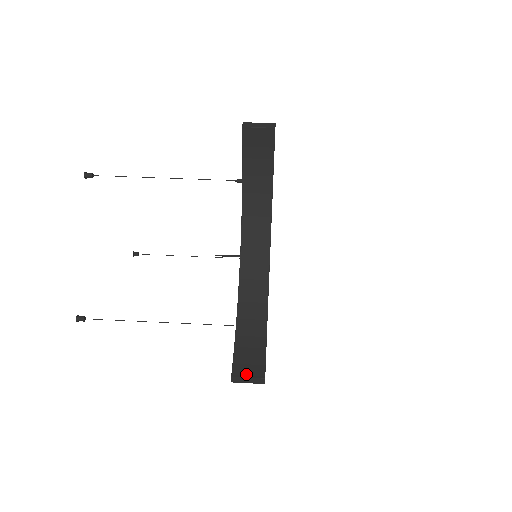
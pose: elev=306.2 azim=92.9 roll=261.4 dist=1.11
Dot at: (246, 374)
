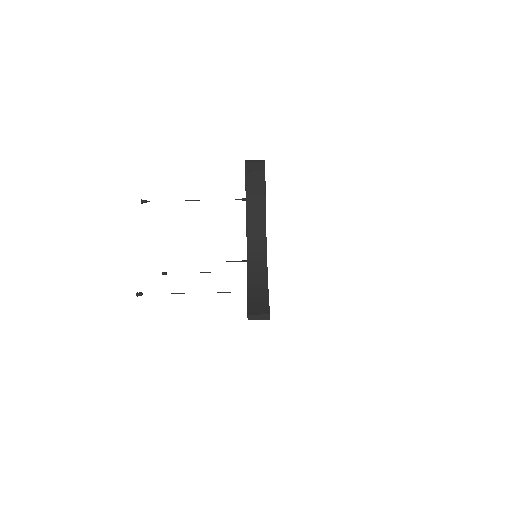
Dot at: (257, 313)
